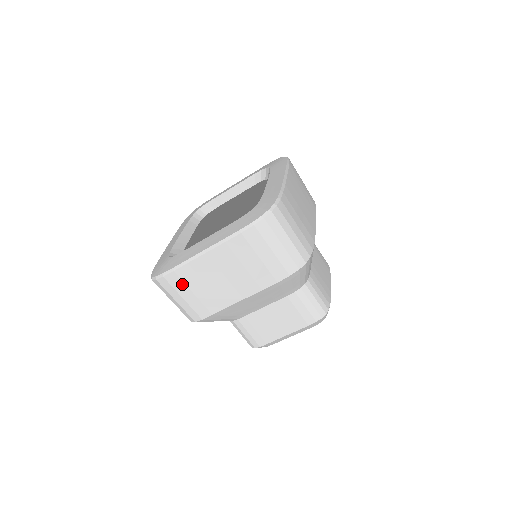
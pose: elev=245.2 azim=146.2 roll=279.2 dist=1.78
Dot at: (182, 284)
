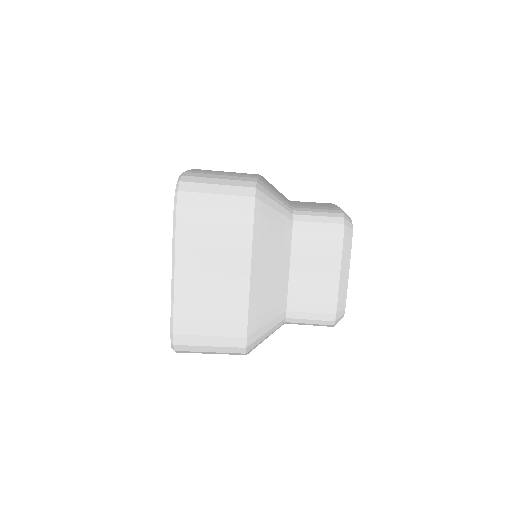
Dot at: (193, 323)
